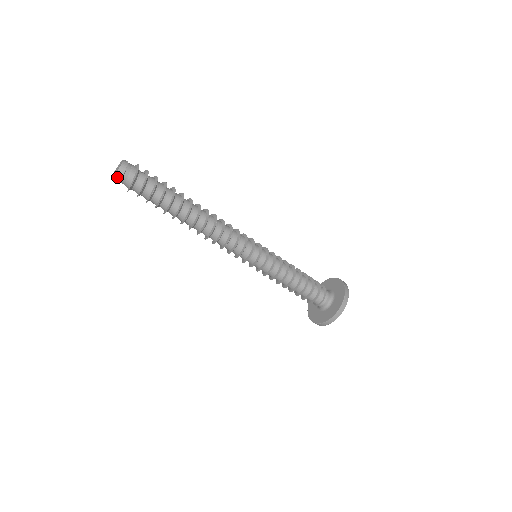
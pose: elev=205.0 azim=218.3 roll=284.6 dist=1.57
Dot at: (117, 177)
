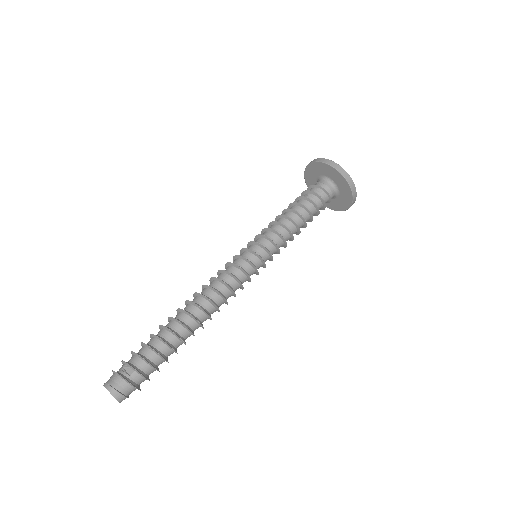
Dot at: occluded
